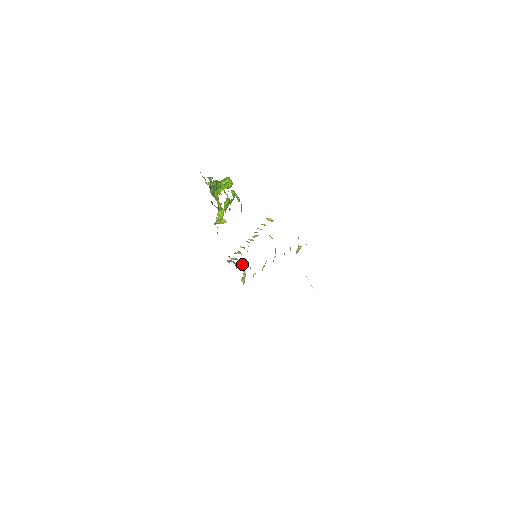
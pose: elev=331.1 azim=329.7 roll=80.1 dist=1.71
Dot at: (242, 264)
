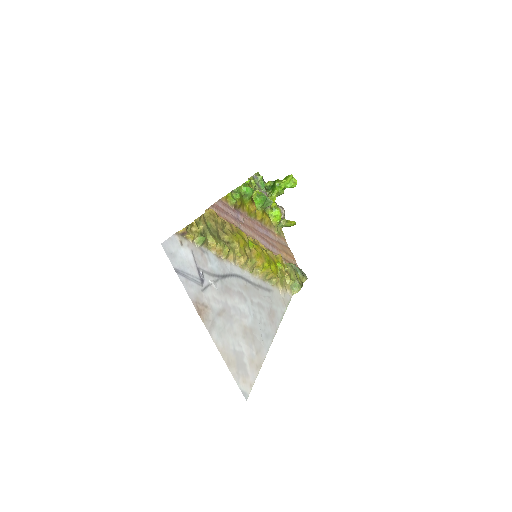
Dot at: (287, 269)
